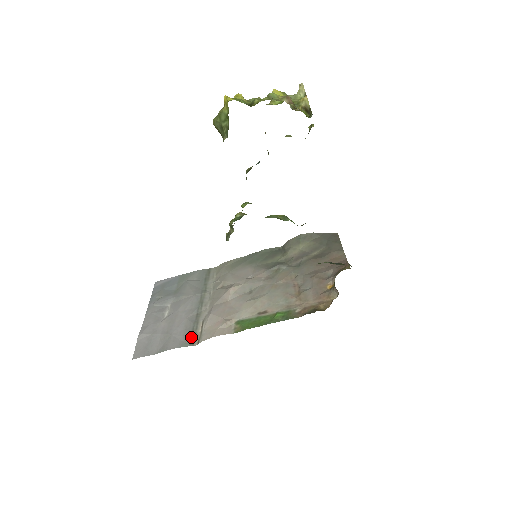
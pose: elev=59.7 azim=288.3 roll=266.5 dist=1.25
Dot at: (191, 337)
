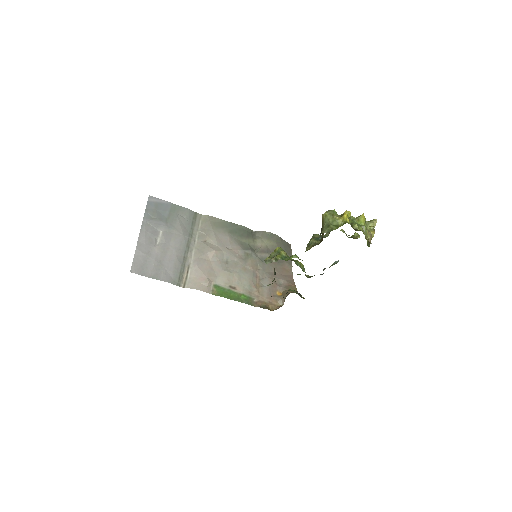
Dot at: (179, 278)
